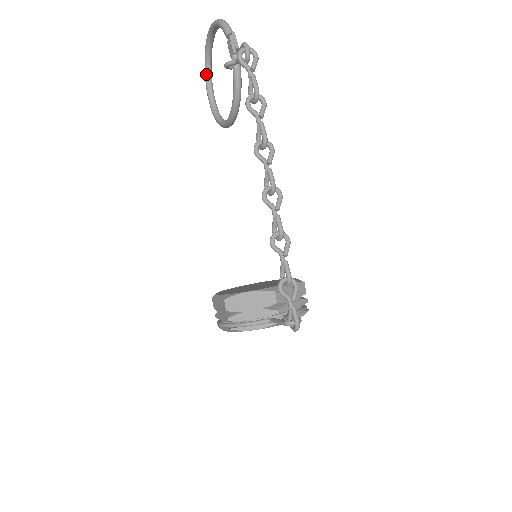
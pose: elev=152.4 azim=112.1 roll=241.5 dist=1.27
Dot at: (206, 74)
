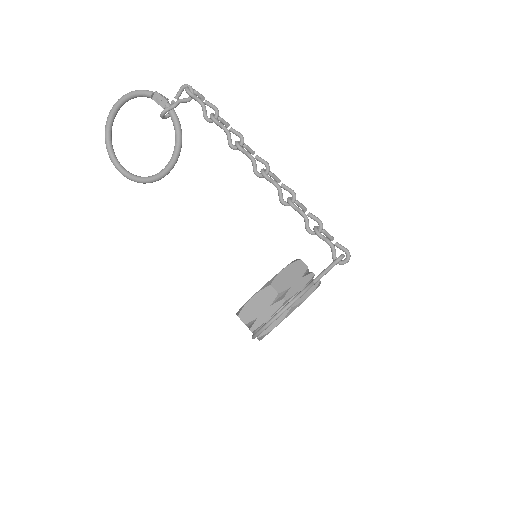
Dot at: (111, 152)
